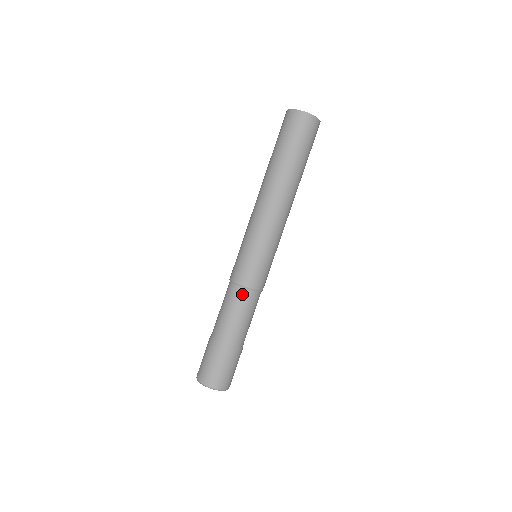
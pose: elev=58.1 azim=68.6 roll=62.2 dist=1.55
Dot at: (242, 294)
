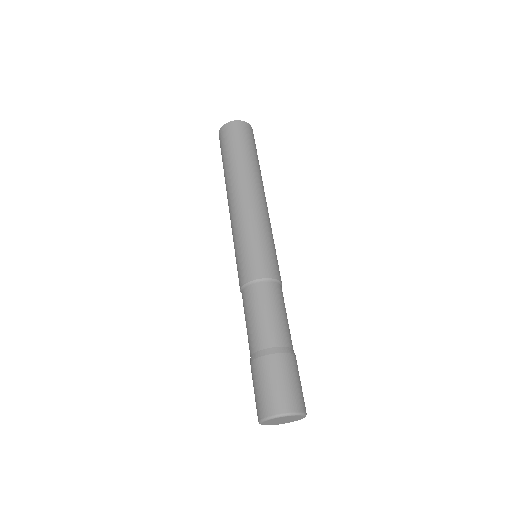
Dot at: (249, 292)
